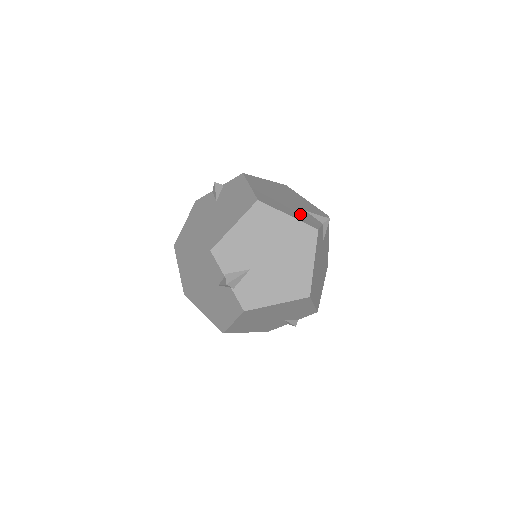
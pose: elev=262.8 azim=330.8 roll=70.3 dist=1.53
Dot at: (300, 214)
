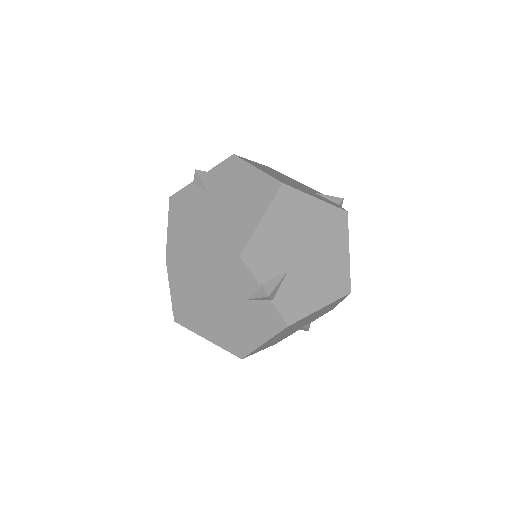
Dot at: (319, 196)
